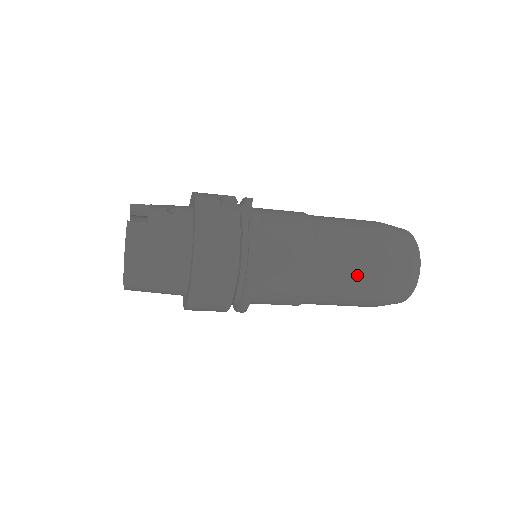
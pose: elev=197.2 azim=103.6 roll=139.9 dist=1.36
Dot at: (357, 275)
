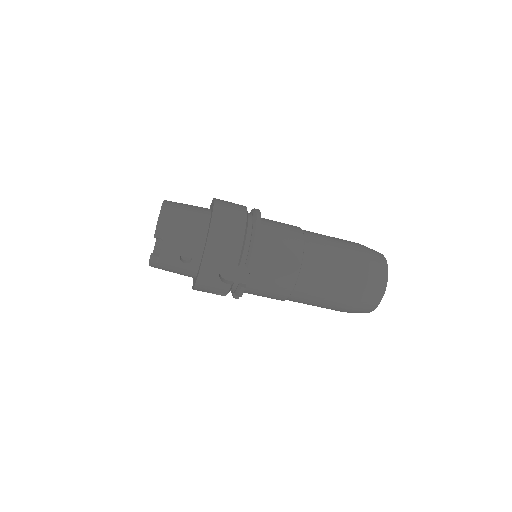
Dot at: (333, 238)
